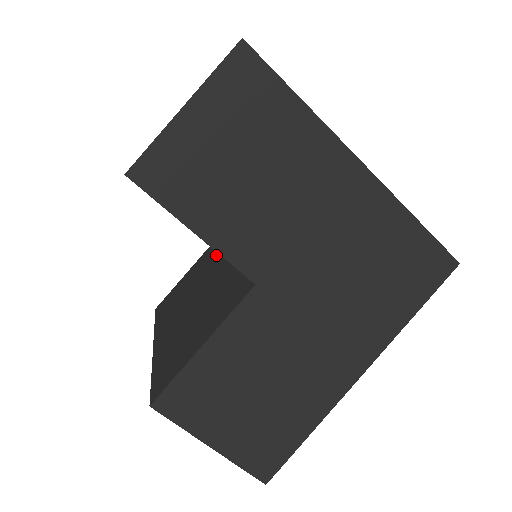
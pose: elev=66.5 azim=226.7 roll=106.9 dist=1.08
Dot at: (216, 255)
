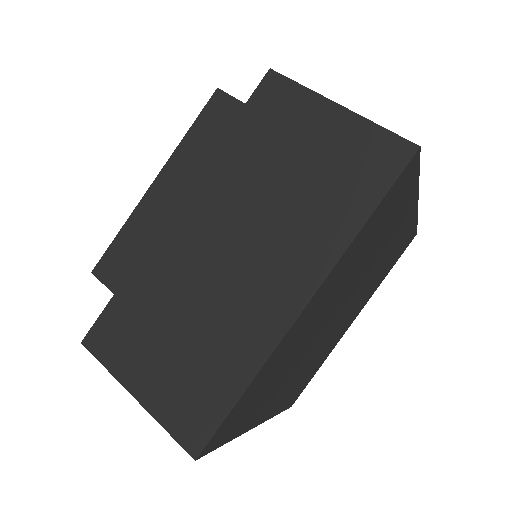
Dot at: occluded
